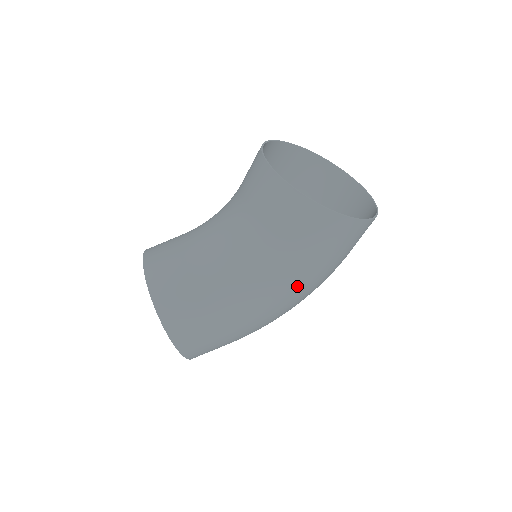
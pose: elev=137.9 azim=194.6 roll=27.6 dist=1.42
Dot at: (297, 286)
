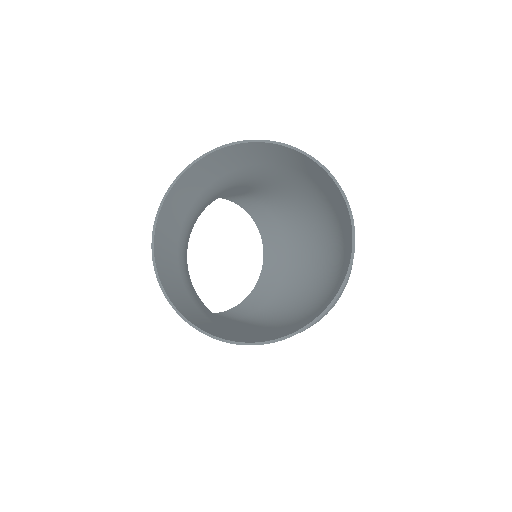
Dot at: occluded
